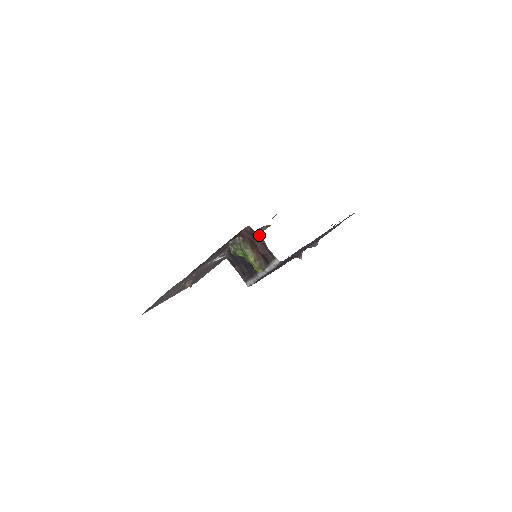
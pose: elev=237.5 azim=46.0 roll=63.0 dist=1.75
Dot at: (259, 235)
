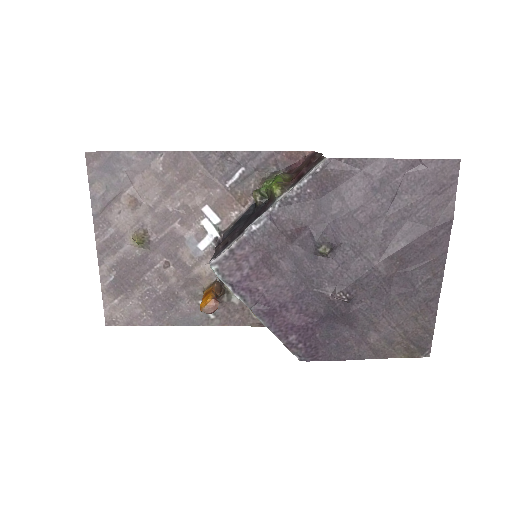
Dot at: (320, 154)
